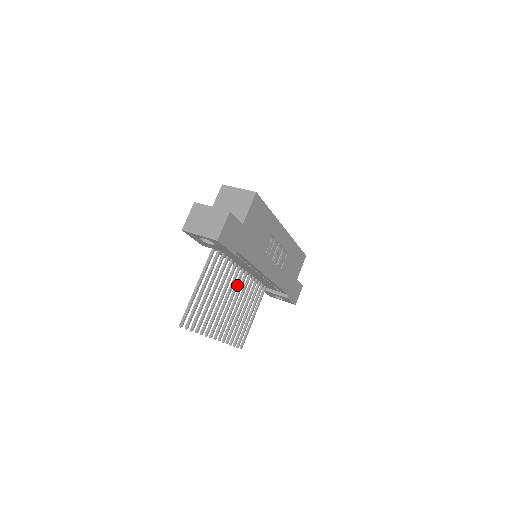
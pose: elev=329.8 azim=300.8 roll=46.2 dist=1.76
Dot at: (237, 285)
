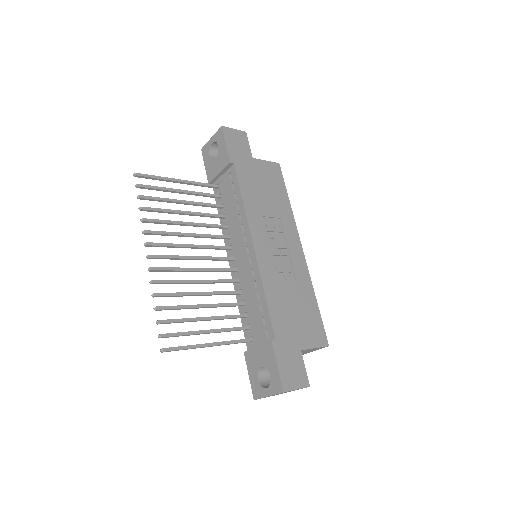
Dot at: (216, 257)
